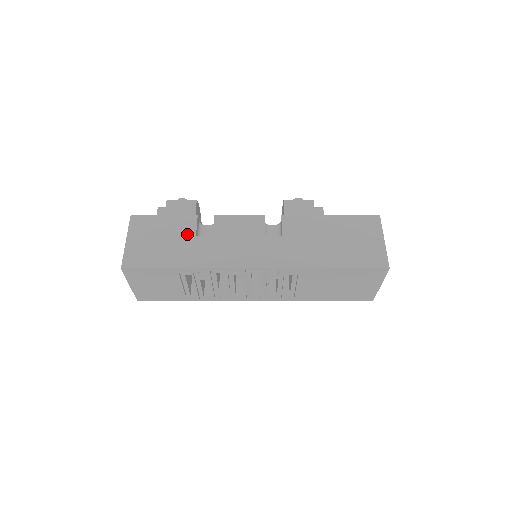
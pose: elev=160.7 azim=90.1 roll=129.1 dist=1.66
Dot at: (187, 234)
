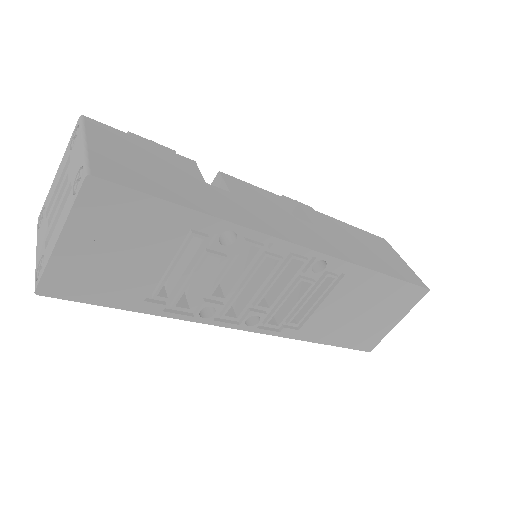
Dot at: (191, 175)
